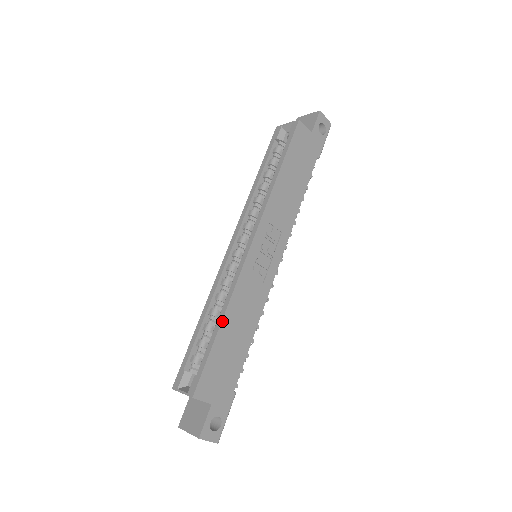
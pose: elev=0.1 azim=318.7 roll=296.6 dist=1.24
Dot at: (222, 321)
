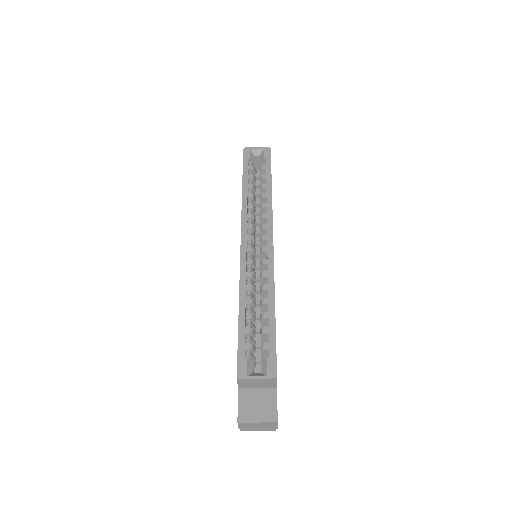
Dot at: occluded
